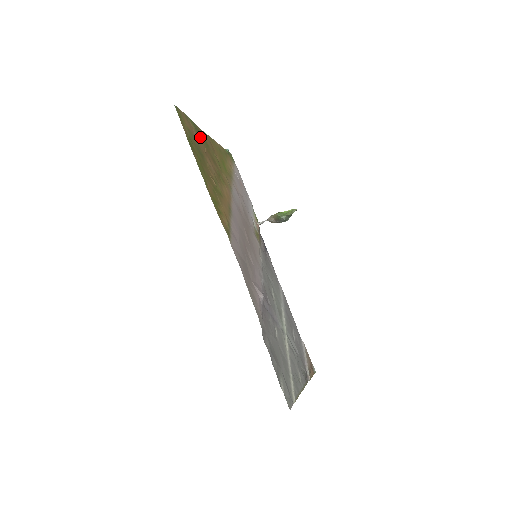
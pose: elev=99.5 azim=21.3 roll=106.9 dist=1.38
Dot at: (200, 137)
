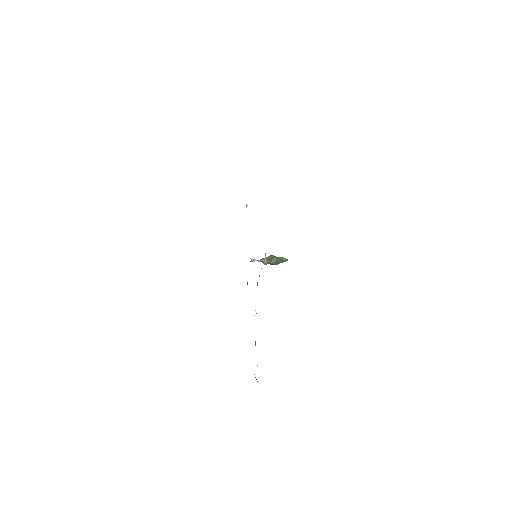
Dot at: occluded
